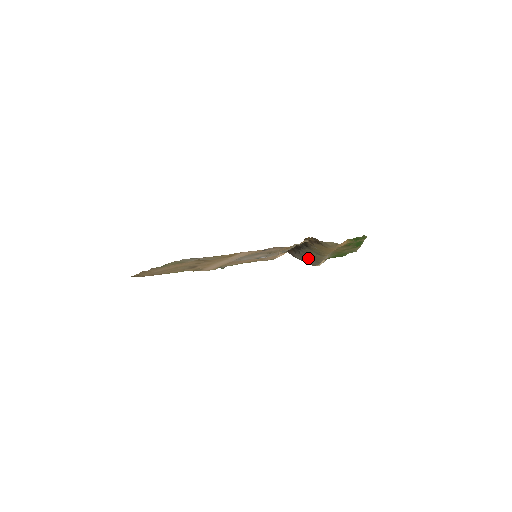
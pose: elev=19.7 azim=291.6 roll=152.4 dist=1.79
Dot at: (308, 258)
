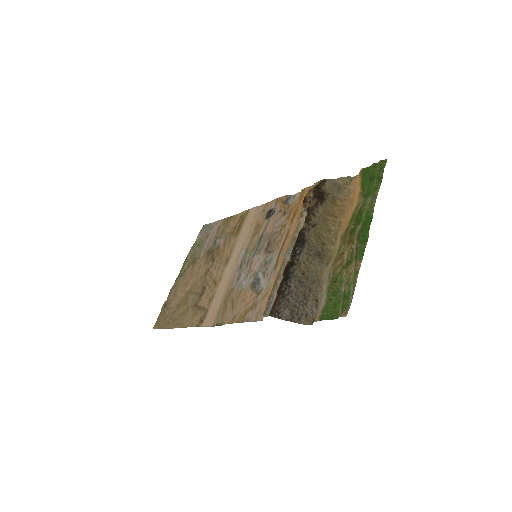
Dot at: (301, 299)
